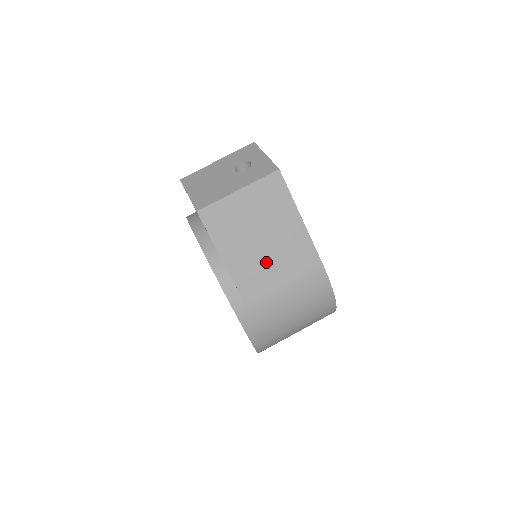
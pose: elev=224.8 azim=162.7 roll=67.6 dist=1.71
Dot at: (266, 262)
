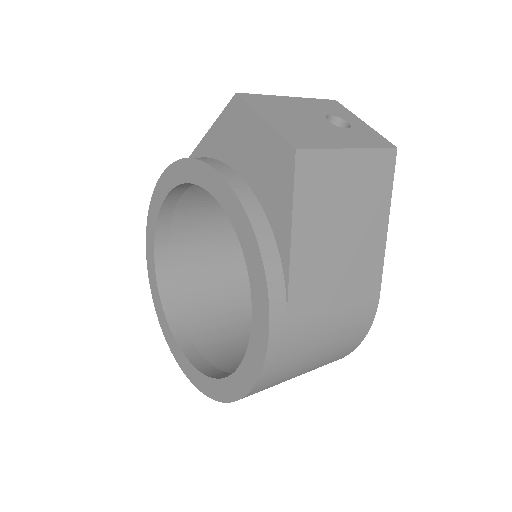
Dot at: (333, 270)
